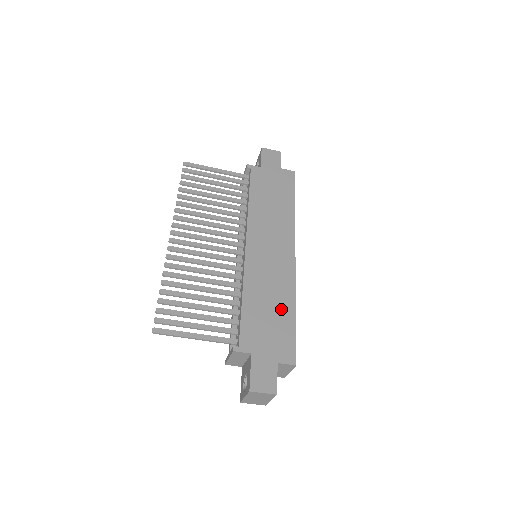
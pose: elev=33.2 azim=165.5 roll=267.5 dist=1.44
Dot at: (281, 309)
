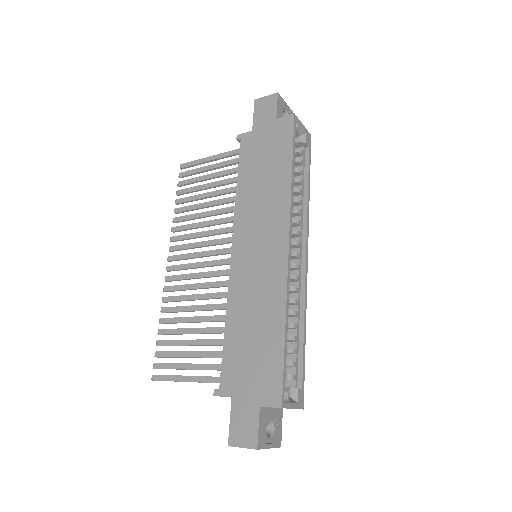
Dot at: (267, 331)
